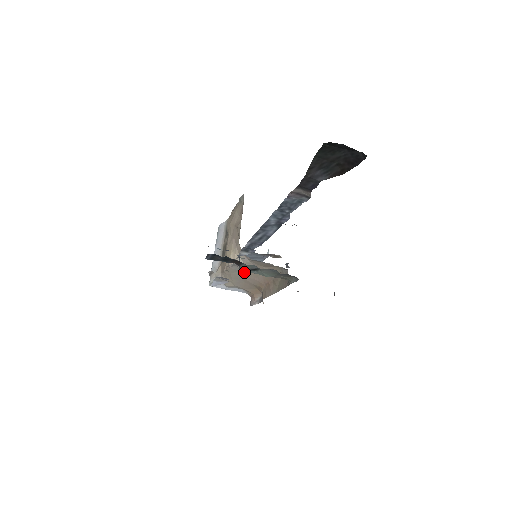
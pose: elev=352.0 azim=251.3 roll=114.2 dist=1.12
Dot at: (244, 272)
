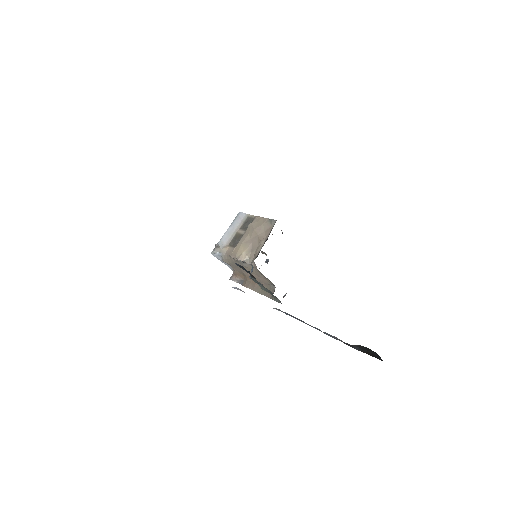
Dot at: (244, 266)
